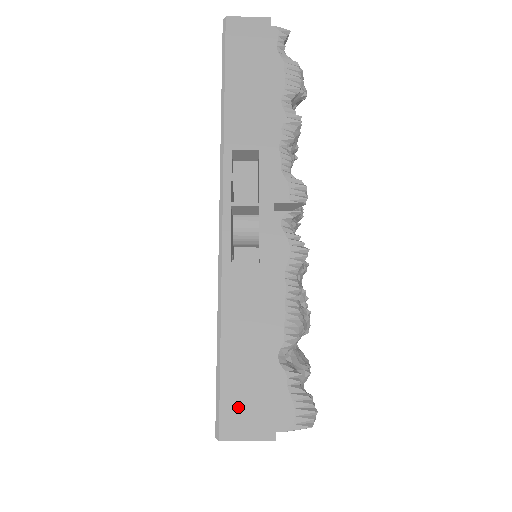
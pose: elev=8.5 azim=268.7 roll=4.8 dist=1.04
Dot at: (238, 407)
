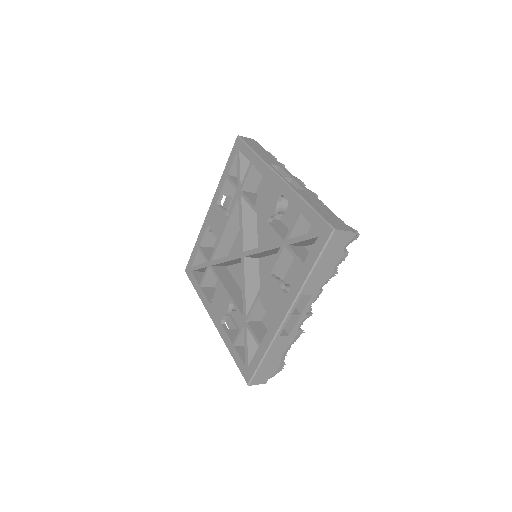
Dot at: (333, 222)
